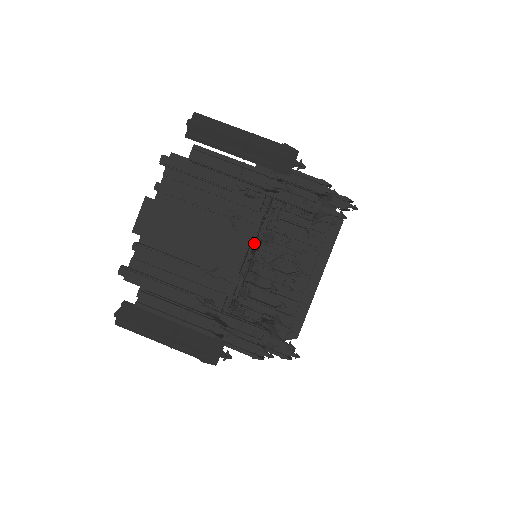
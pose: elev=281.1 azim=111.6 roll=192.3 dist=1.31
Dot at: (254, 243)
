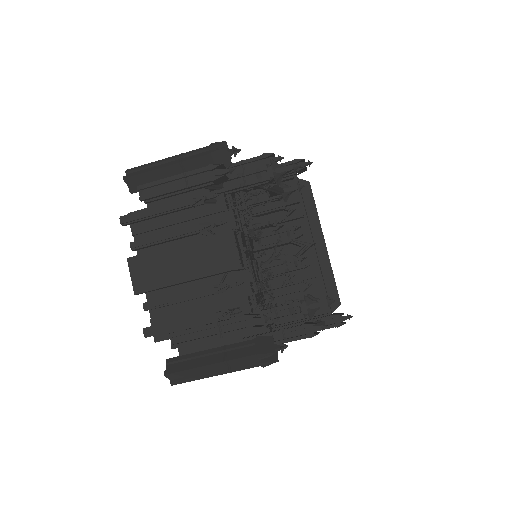
Dot at: (242, 240)
